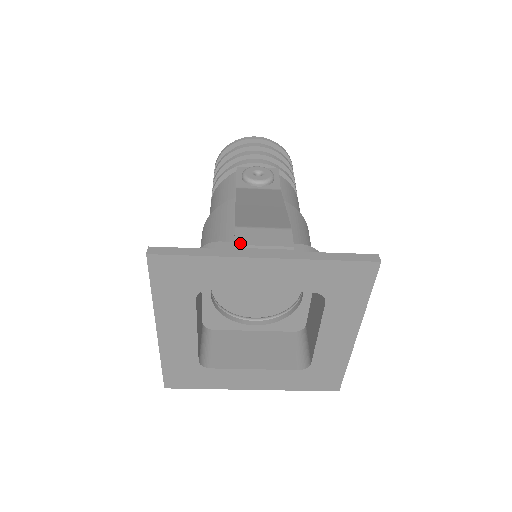
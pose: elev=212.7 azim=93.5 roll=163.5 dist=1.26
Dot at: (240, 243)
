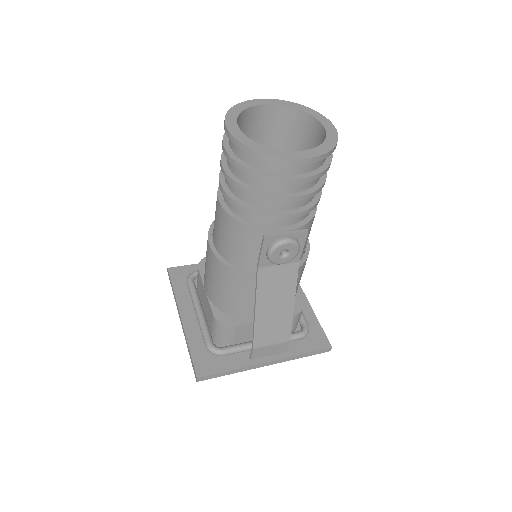
Dot at: (254, 358)
